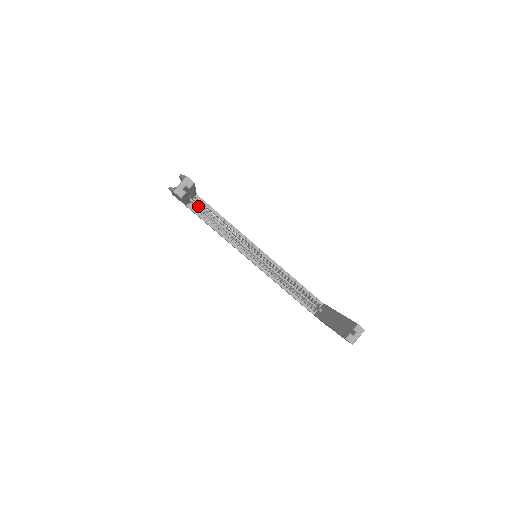
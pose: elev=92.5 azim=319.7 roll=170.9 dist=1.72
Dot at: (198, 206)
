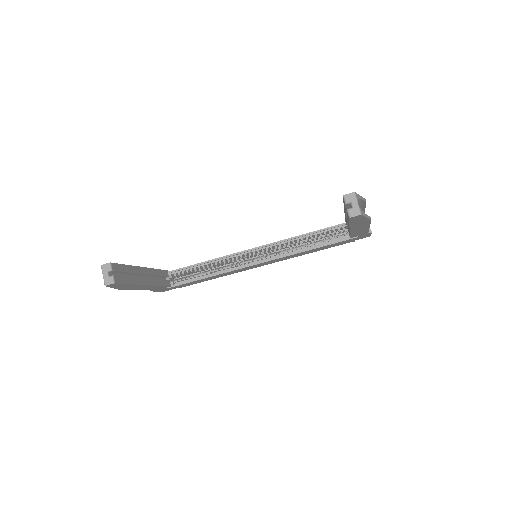
Dot at: occluded
